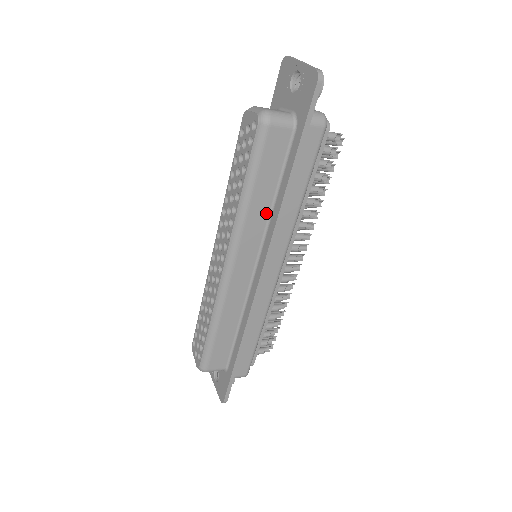
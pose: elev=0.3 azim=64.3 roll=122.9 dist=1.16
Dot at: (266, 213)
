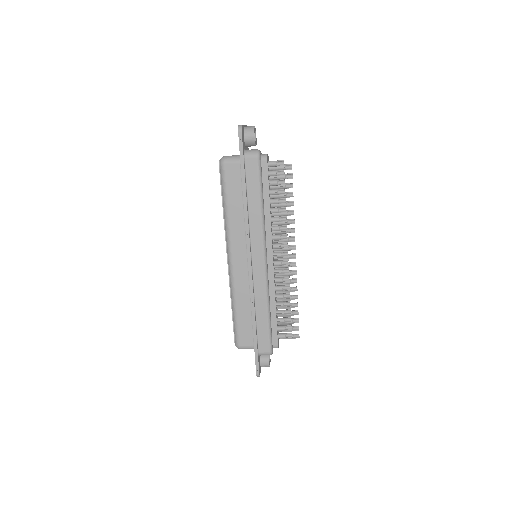
Dot at: (242, 220)
